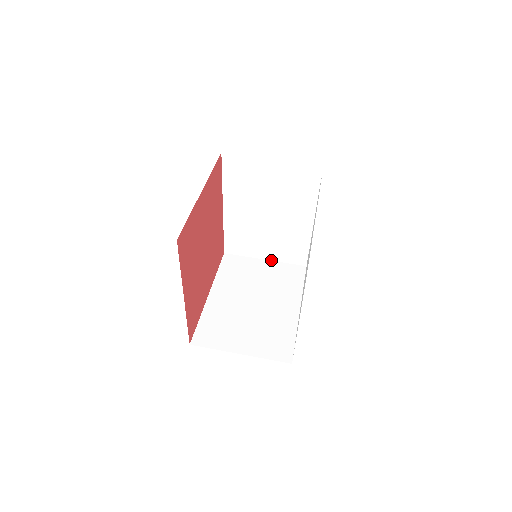
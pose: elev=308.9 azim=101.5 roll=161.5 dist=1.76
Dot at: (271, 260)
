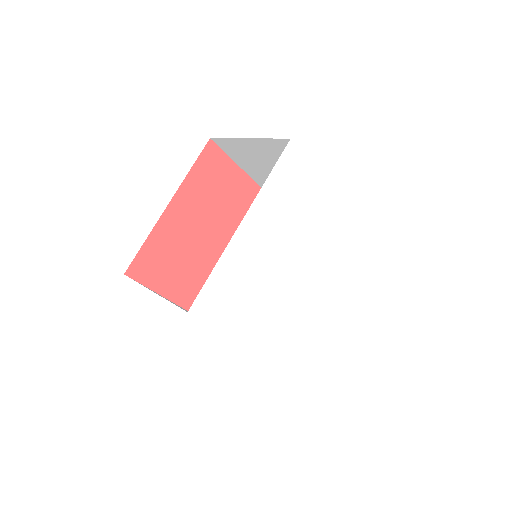
Dot at: occluded
